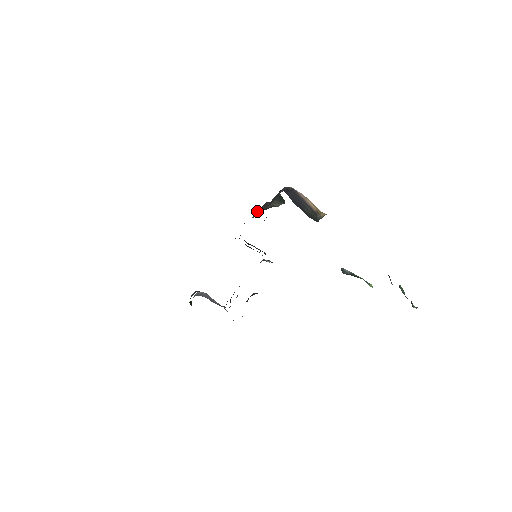
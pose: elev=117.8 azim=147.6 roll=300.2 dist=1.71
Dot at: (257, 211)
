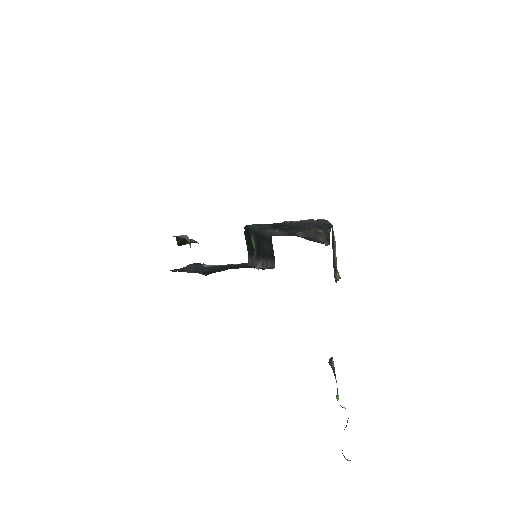
Dot at: (304, 231)
